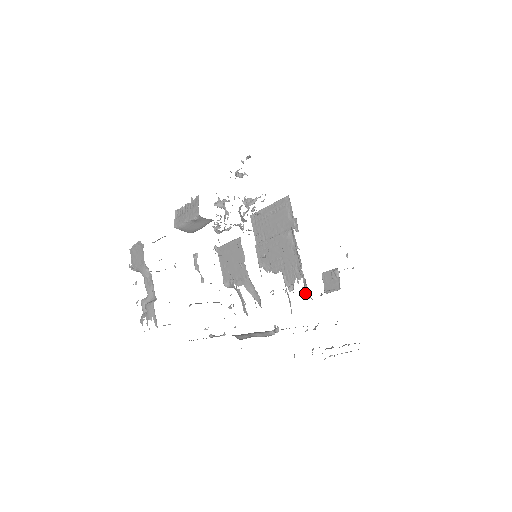
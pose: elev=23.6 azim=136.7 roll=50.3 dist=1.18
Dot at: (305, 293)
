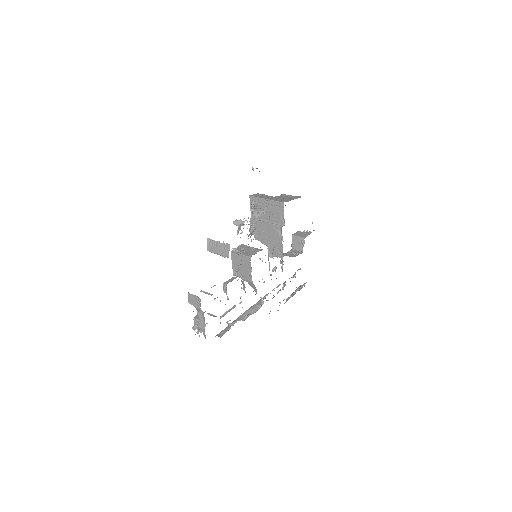
Dot at: (281, 268)
